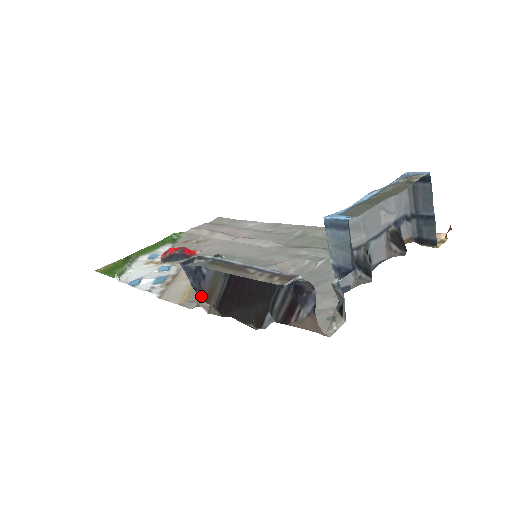
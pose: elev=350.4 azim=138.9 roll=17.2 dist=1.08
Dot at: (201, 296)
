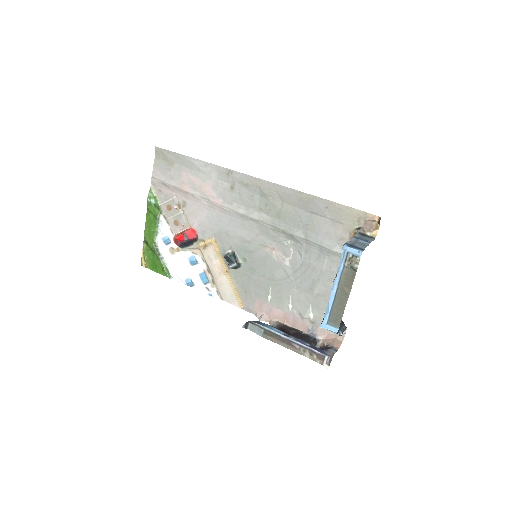
Dot at: occluded
